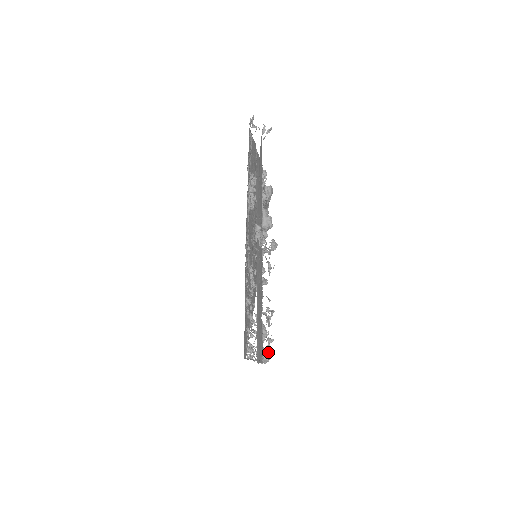
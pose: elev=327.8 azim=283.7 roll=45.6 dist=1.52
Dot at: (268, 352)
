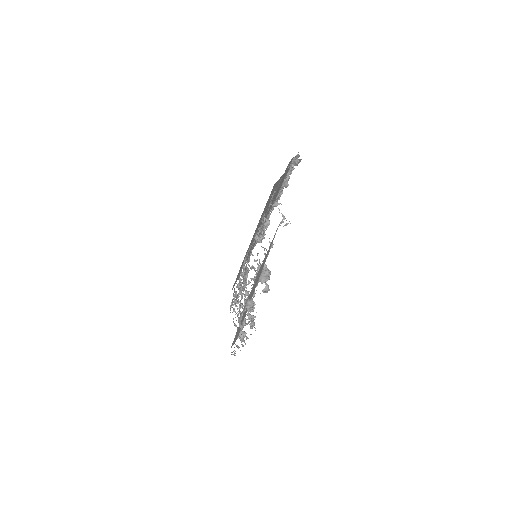
Dot at: (243, 334)
